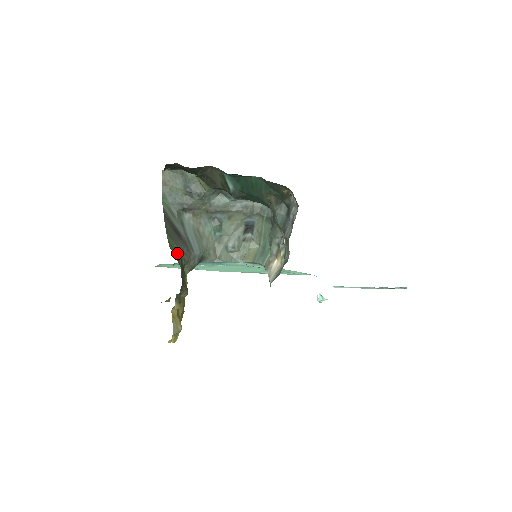
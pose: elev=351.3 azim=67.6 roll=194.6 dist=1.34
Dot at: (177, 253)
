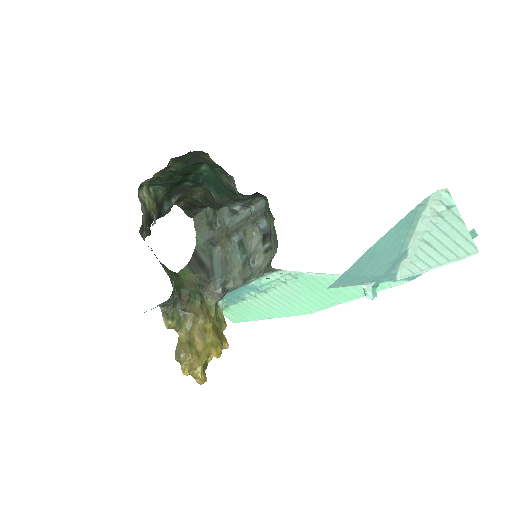
Dot at: (194, 280)
